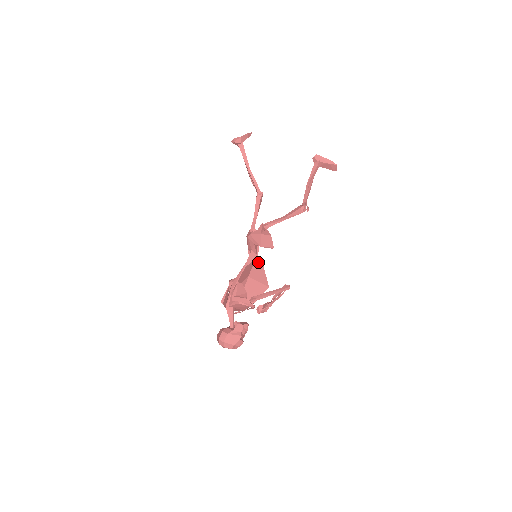
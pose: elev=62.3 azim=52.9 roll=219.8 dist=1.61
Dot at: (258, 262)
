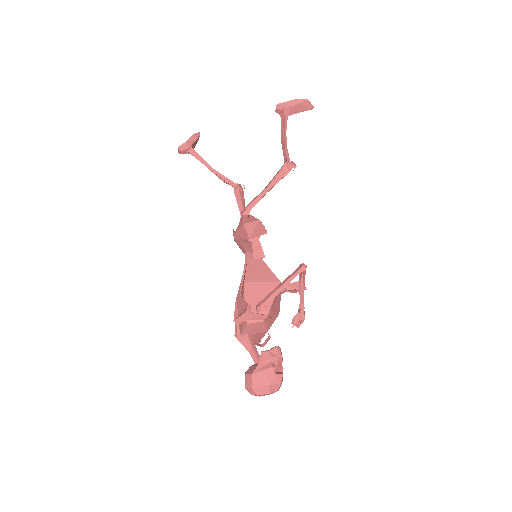
Dot at: (253, 259)
